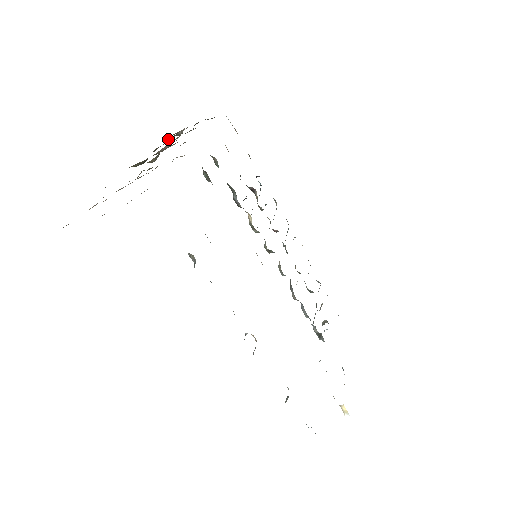
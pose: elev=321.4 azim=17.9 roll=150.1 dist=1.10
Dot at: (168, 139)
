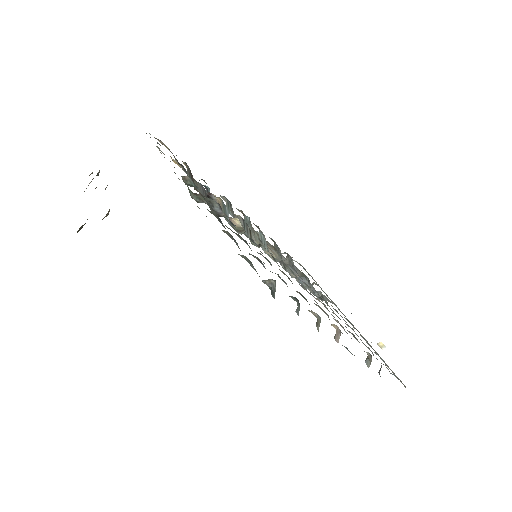
Dot at: (88, 185)
